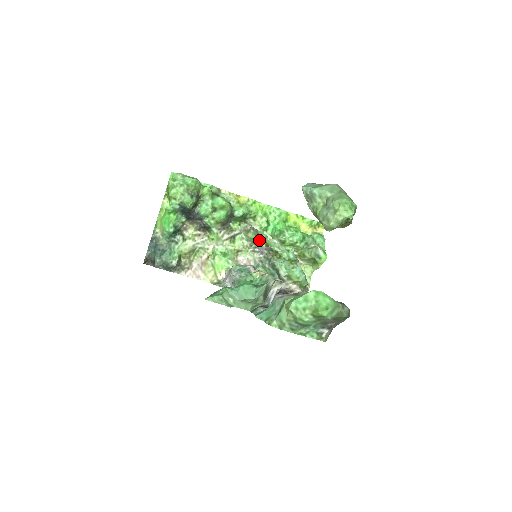
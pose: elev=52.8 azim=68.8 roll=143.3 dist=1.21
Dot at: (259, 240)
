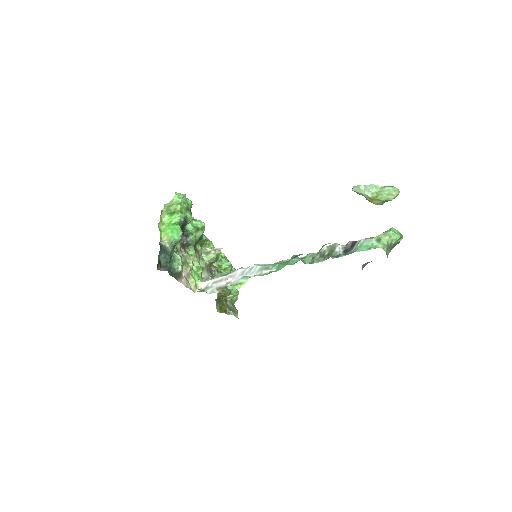
Dot at: (216, 260)
